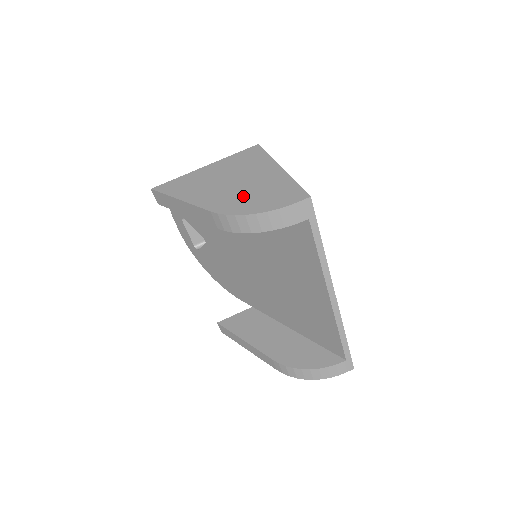
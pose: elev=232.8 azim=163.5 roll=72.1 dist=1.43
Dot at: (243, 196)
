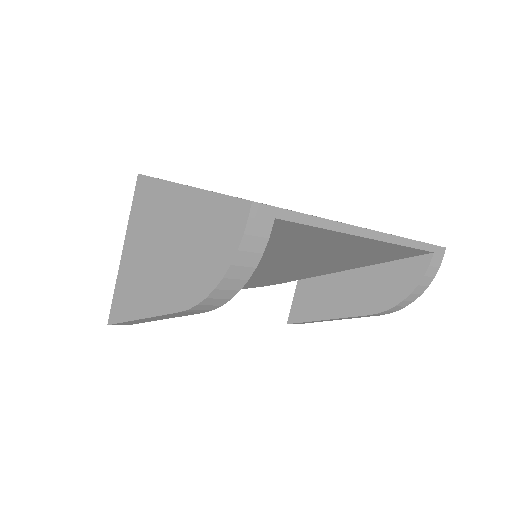
Dot at: (189, 263)
